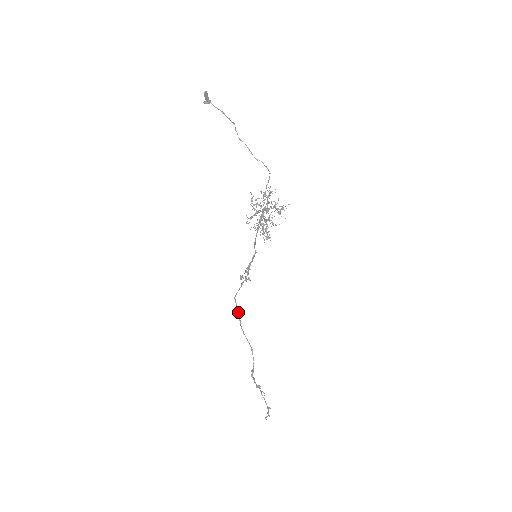
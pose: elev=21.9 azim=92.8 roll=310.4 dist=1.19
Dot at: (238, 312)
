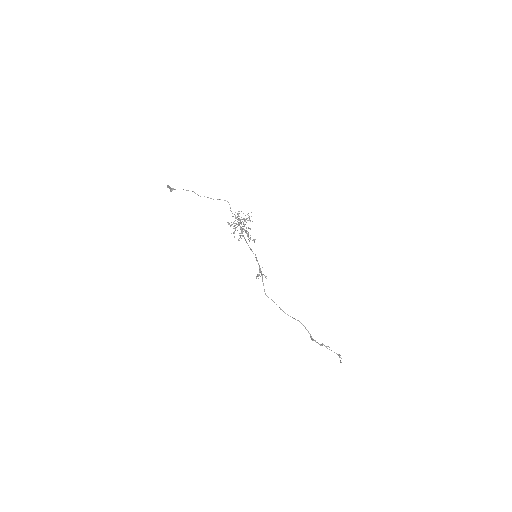
Dot at: occluded
